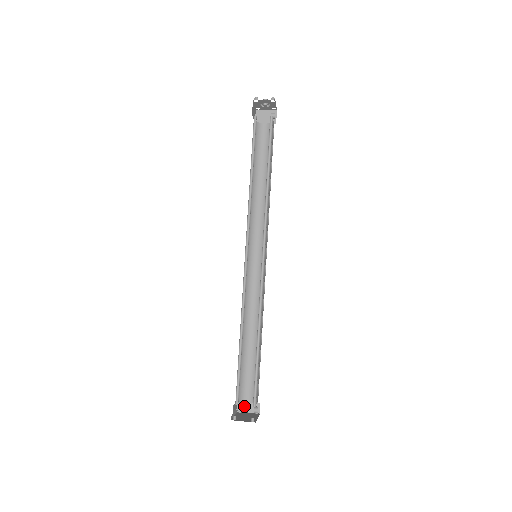
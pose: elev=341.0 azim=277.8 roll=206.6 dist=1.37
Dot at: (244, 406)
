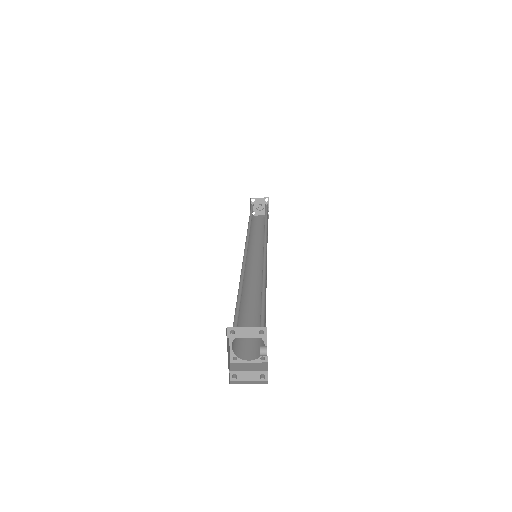
Dot at: (242, 366)
